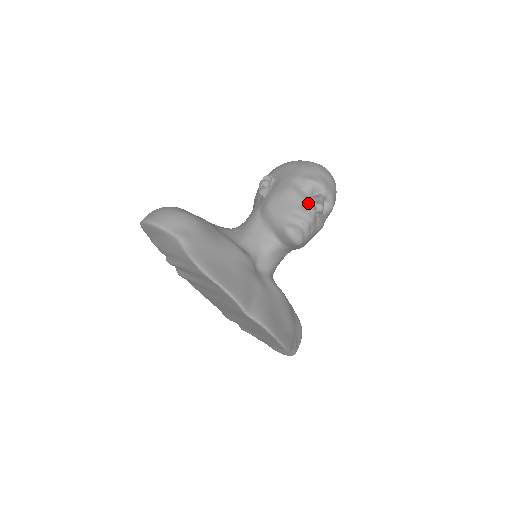
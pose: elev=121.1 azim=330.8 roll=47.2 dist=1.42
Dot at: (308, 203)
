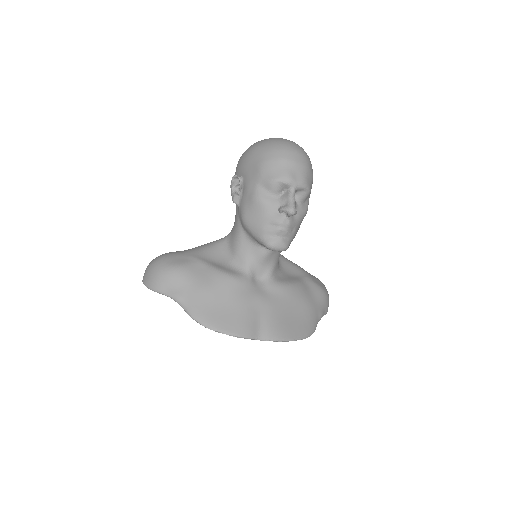
Dot at: (279, 209)
